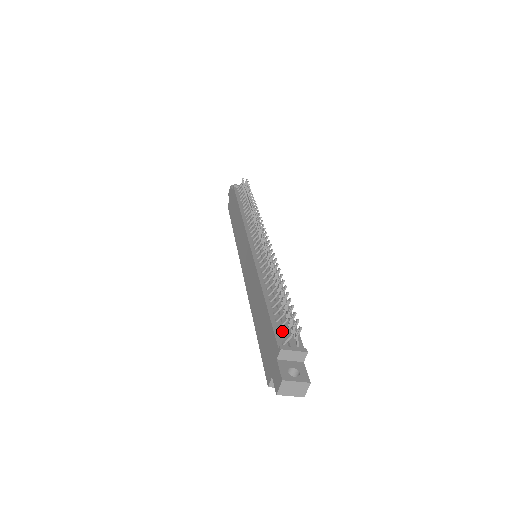
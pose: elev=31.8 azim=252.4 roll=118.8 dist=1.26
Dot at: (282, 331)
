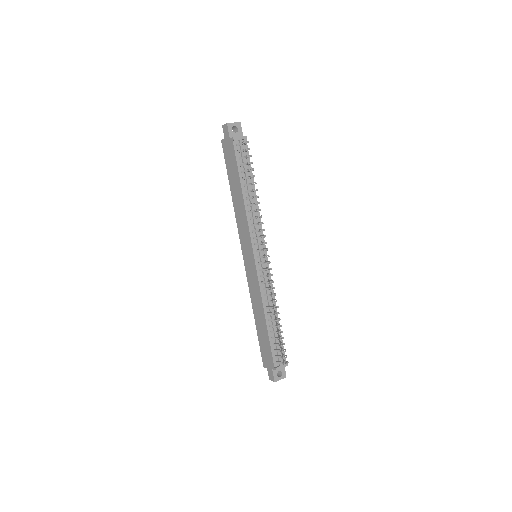
Dot at: (277, 356)
